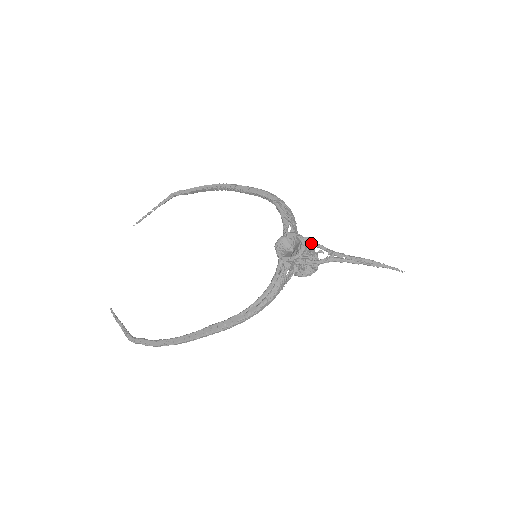
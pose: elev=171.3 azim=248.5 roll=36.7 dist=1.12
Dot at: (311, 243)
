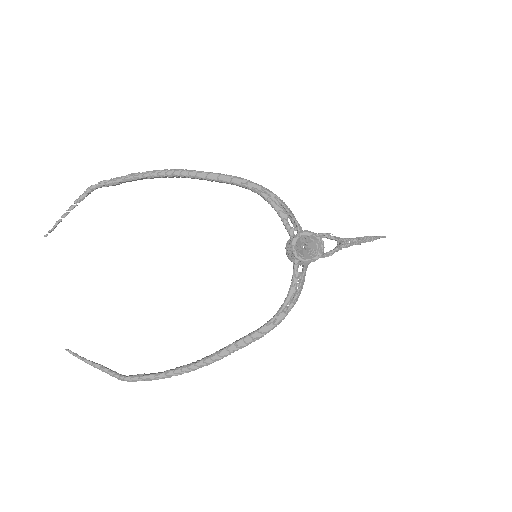
Dot at: occluded
